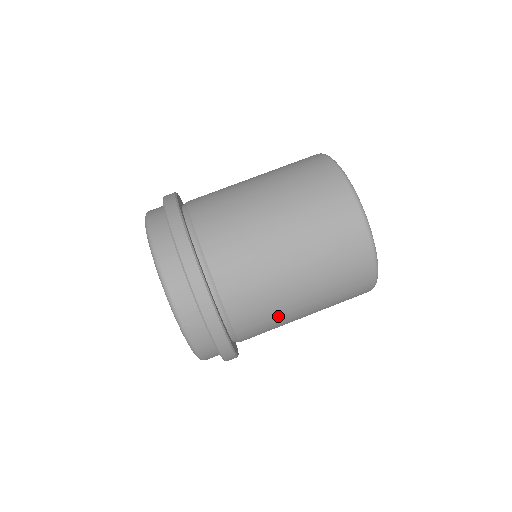
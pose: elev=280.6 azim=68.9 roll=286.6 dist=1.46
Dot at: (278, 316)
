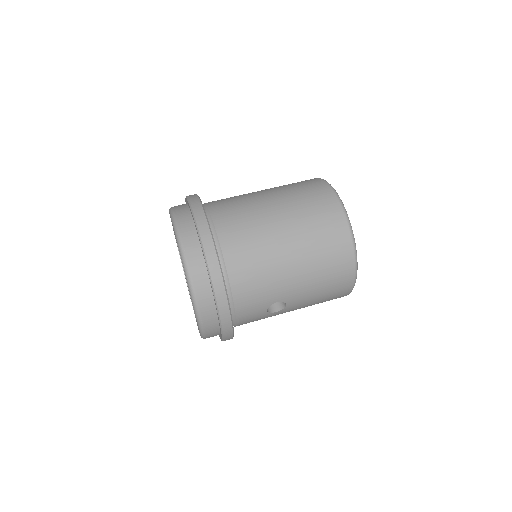
Dot at: (267, 267)
